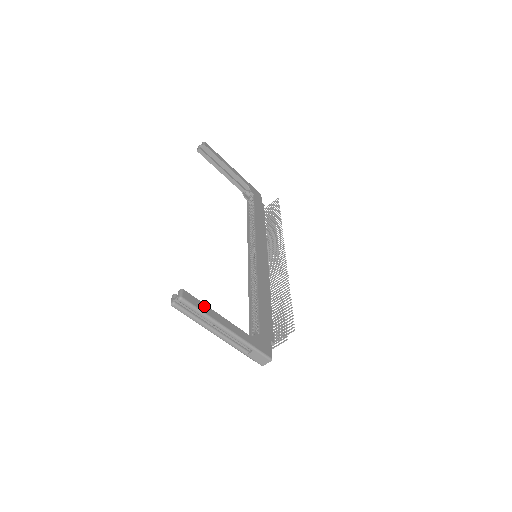
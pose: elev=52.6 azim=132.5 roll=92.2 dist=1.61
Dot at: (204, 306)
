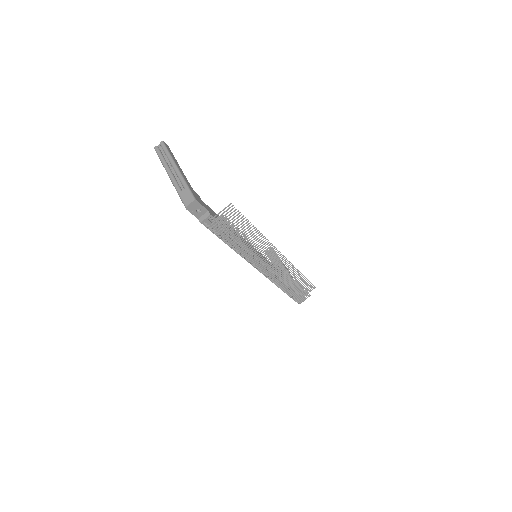
Dot at: (173, 156)
